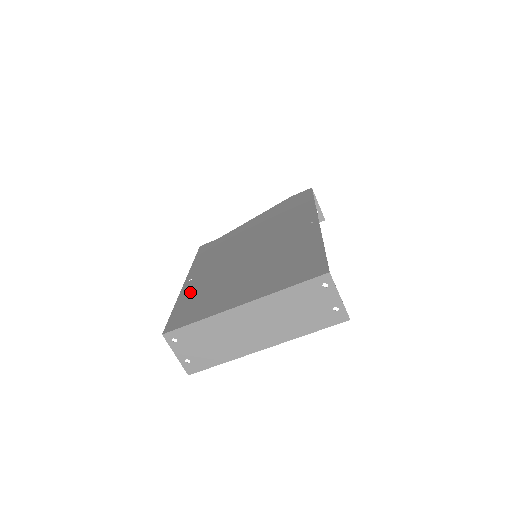
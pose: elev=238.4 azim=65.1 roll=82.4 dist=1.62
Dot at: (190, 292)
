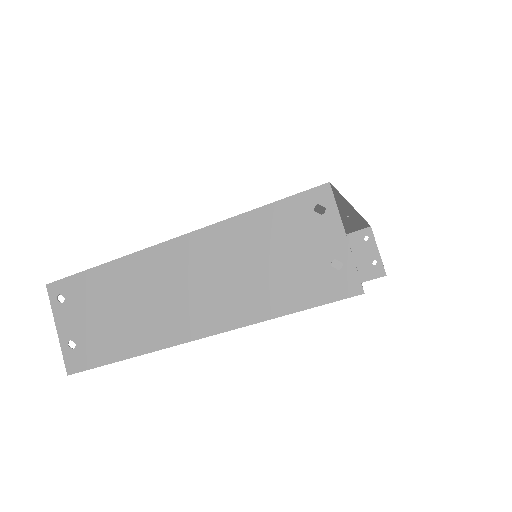
Dot at: occluded
